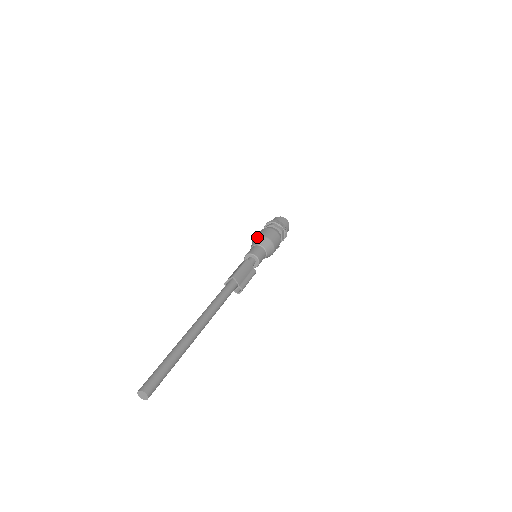
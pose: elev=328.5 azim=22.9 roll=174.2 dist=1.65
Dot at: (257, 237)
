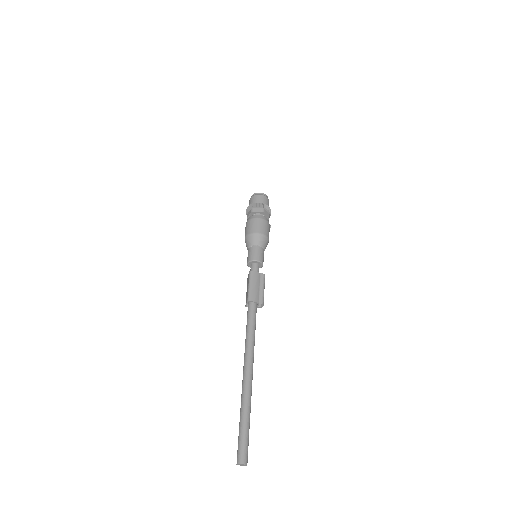
Dot at: (246, 237)
